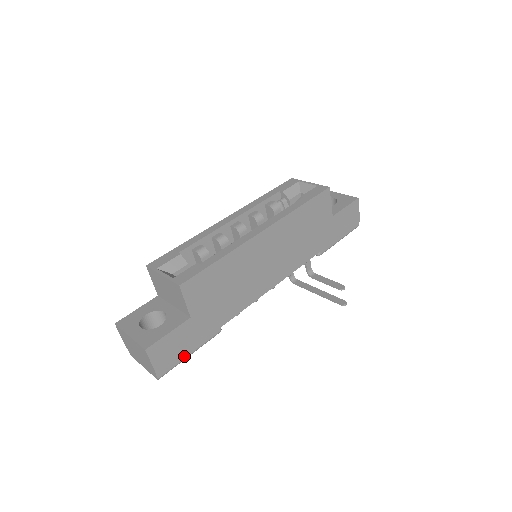
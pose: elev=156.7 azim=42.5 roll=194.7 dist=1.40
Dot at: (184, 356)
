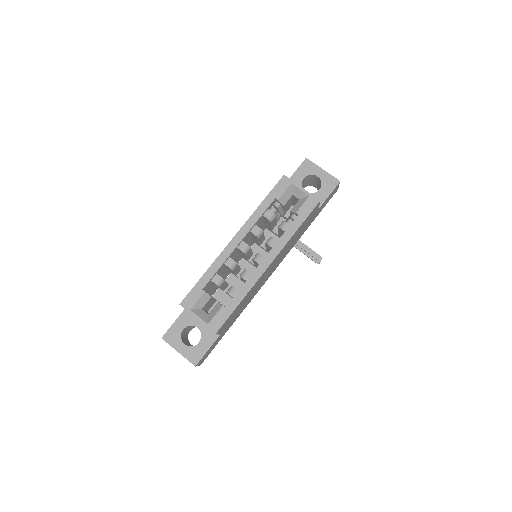
Dot at: occluded
